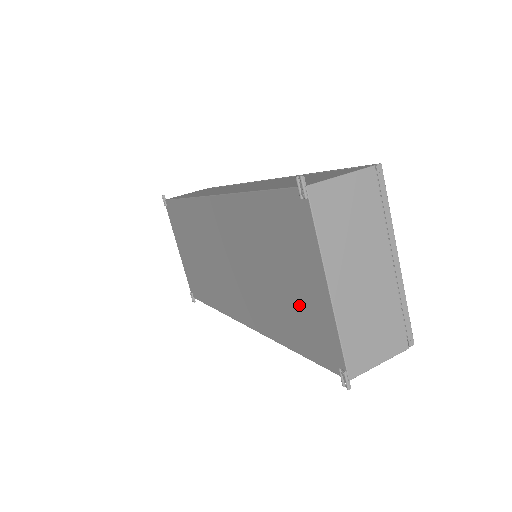
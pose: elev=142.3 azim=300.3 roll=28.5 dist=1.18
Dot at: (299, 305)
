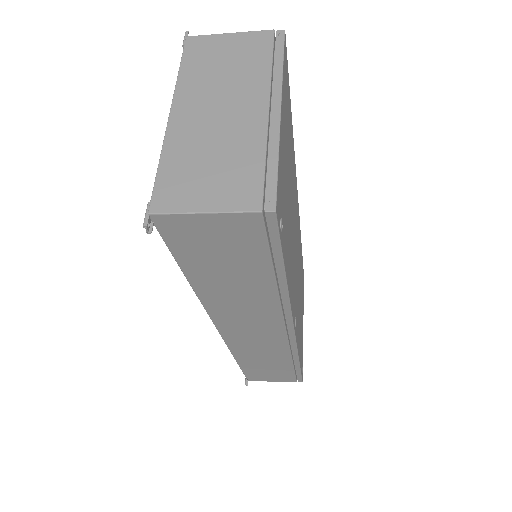
Dot at: occluded
